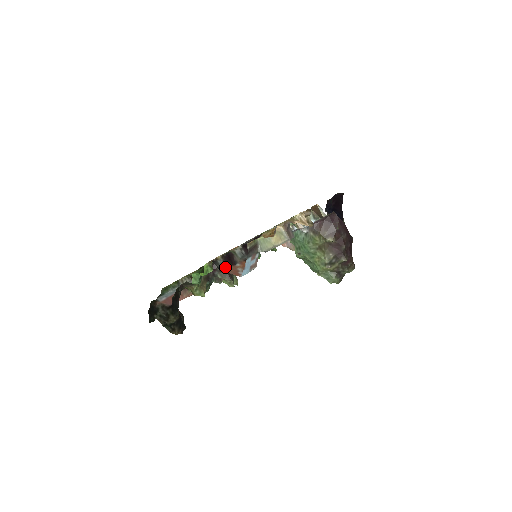
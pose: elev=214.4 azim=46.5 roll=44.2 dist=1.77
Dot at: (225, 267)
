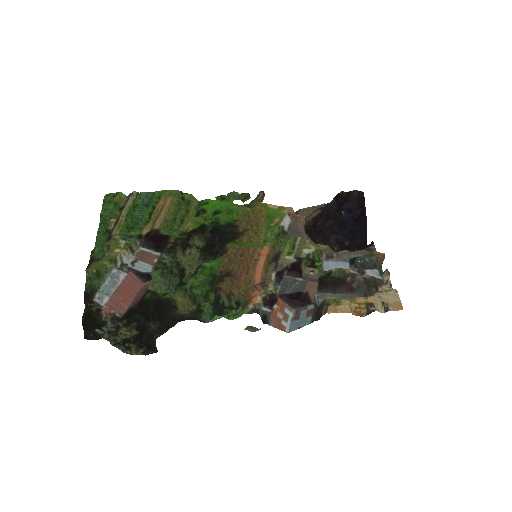
Dot at: (266, 315)
